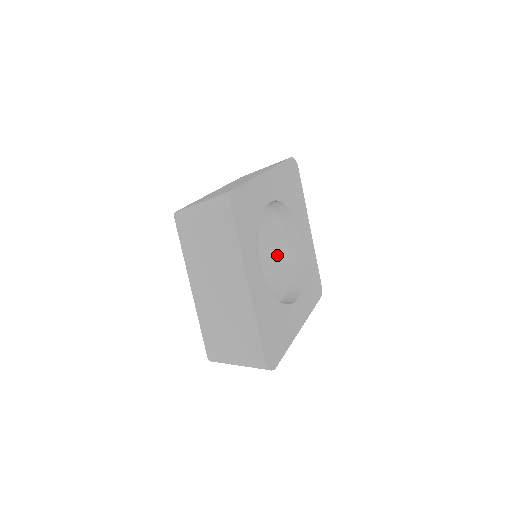
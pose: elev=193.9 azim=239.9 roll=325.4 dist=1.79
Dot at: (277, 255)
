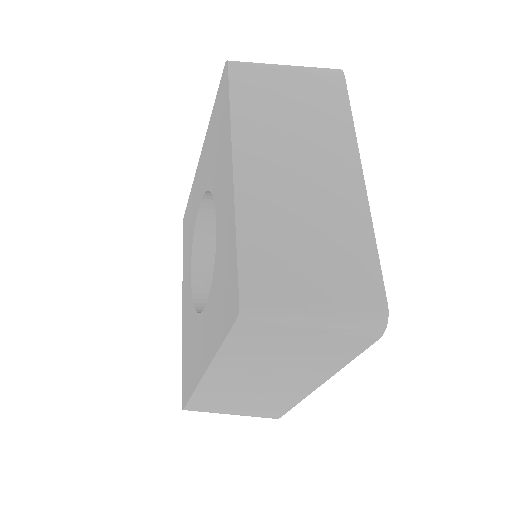
Dot at: occluded
